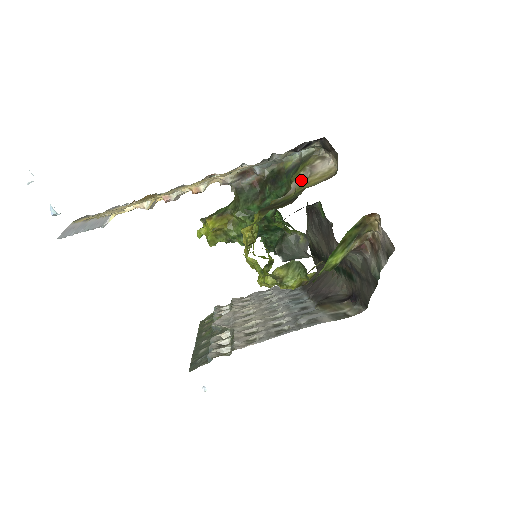
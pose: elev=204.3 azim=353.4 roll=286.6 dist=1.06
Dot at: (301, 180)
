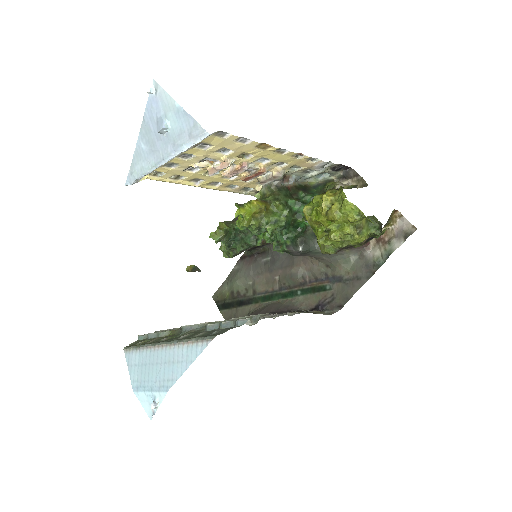
Dot at: (343, 185)
